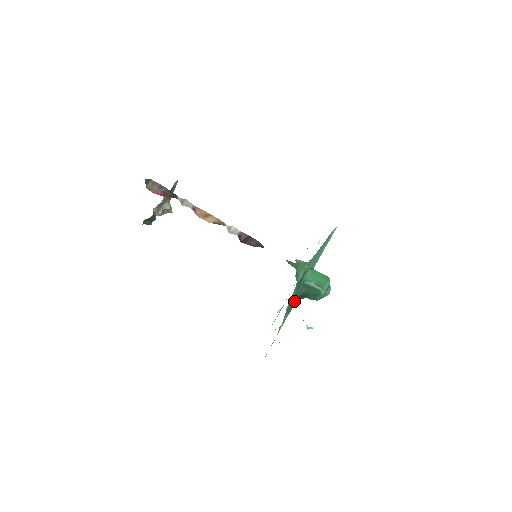
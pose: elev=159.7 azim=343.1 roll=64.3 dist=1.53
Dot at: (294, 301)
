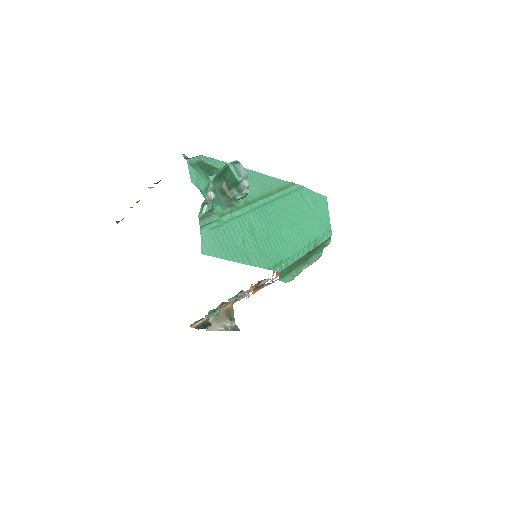
Dot at: (222, 195)
